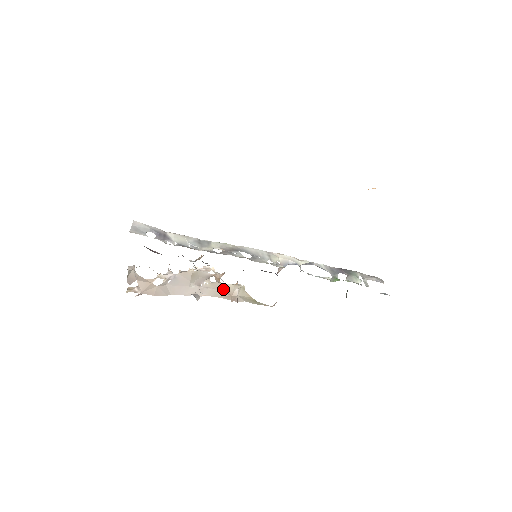
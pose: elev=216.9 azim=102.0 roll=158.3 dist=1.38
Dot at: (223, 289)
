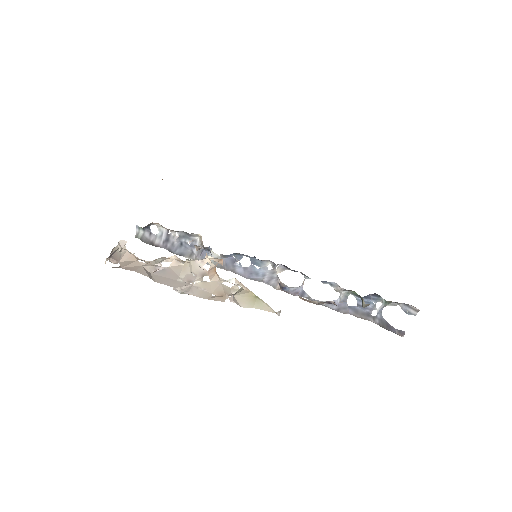
Dot at: (216, 290)
